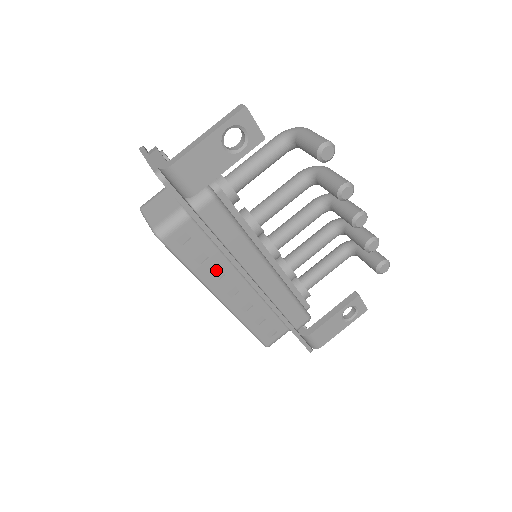
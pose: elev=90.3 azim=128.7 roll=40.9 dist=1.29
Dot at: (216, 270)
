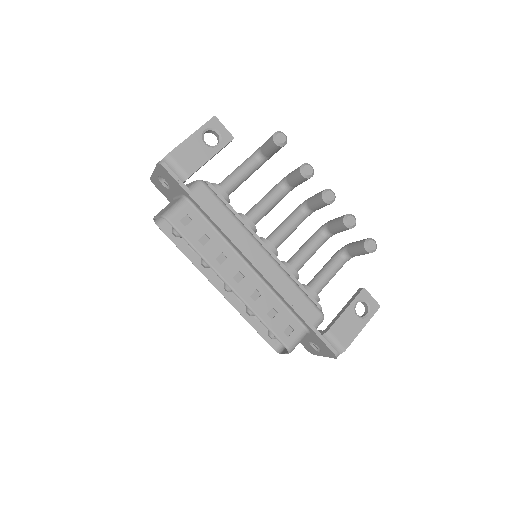
Dot at: (219, 252)
